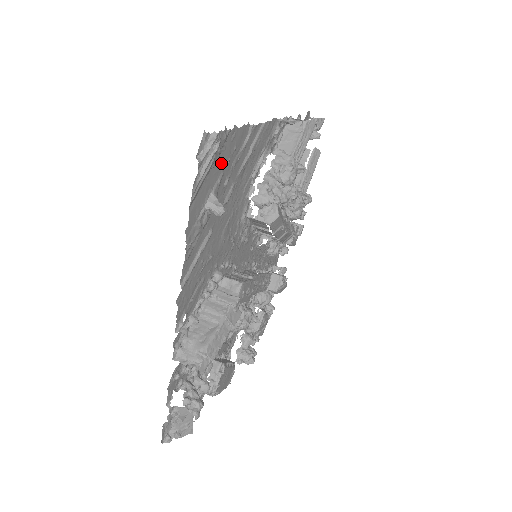
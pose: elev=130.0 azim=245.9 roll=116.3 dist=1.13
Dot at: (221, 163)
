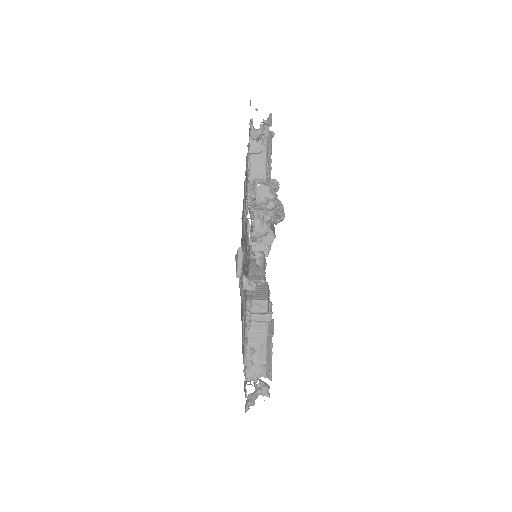
Dot at: occluded
